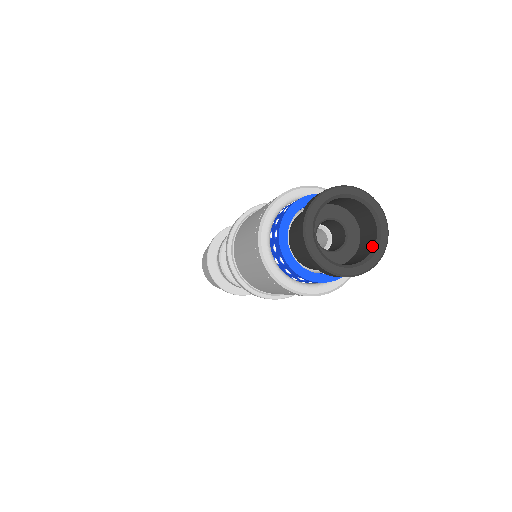
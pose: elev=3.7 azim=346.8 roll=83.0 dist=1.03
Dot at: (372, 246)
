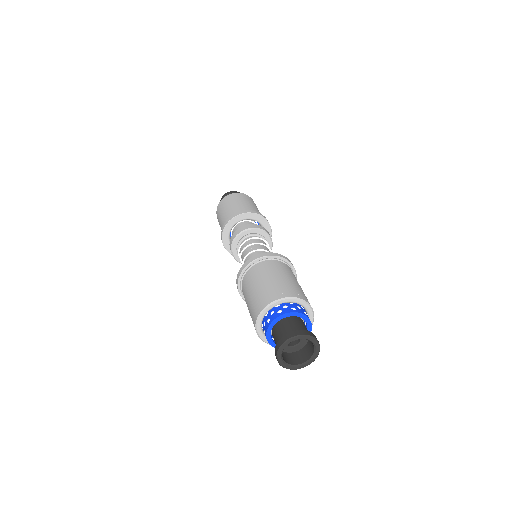
Dot at: (312, 352)
